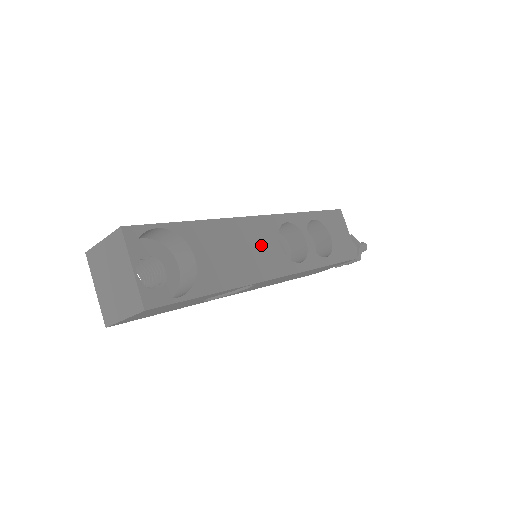
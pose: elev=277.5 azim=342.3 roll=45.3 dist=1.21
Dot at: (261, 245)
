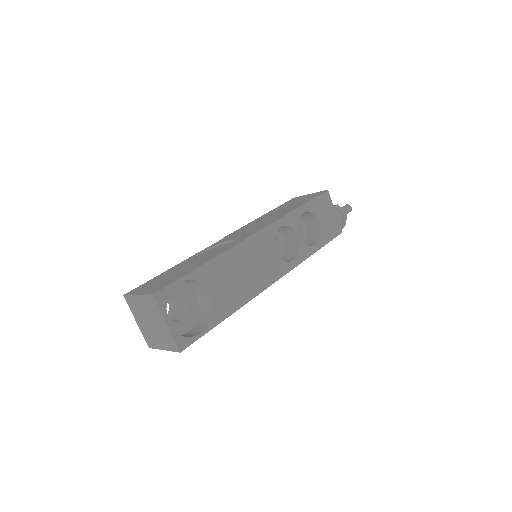
Dot at: (260, 259)
